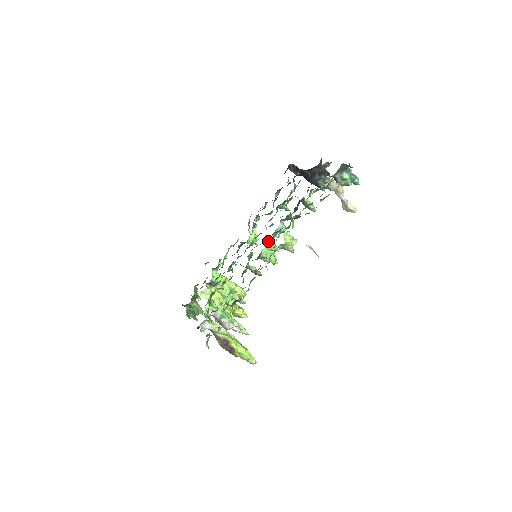
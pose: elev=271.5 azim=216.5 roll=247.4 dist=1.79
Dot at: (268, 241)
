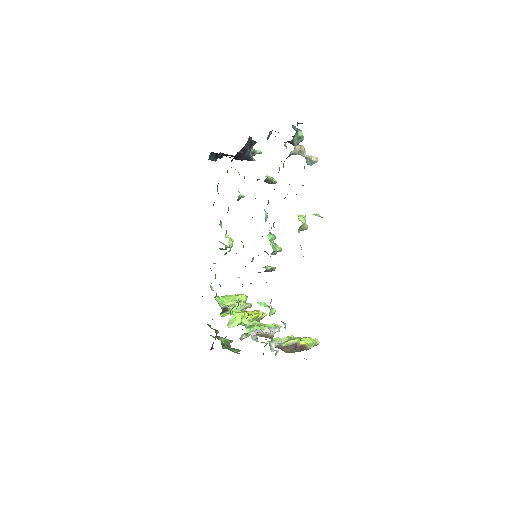
Dot at: (269, 235)
